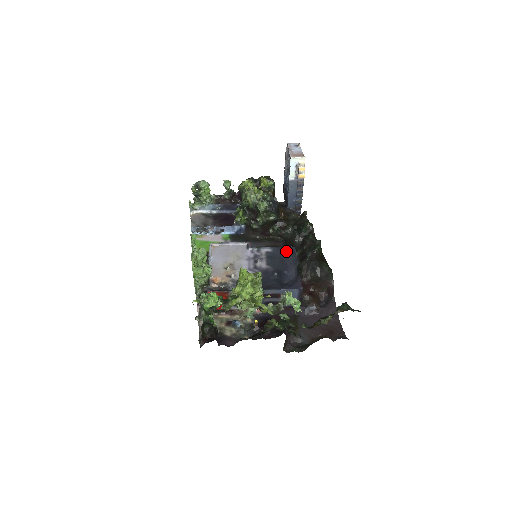
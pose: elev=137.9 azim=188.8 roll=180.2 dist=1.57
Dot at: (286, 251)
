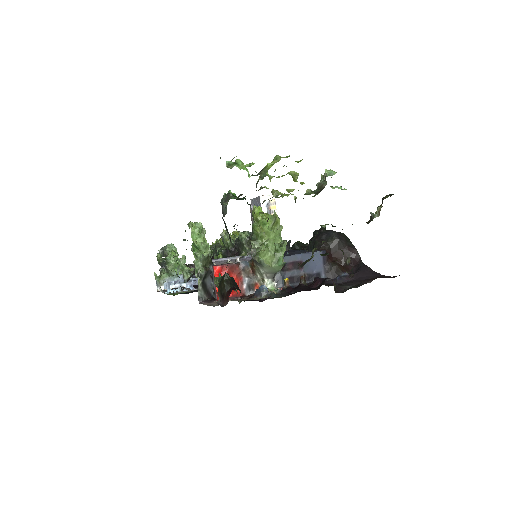
Dot at: (287, 251)
